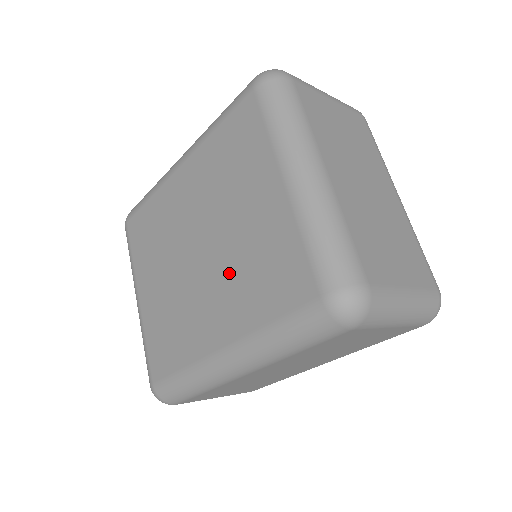
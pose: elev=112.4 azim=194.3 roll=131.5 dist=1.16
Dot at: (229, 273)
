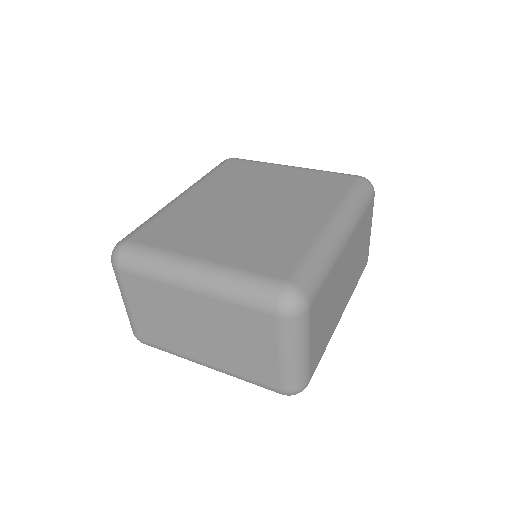
Dot at: (293, 198)
